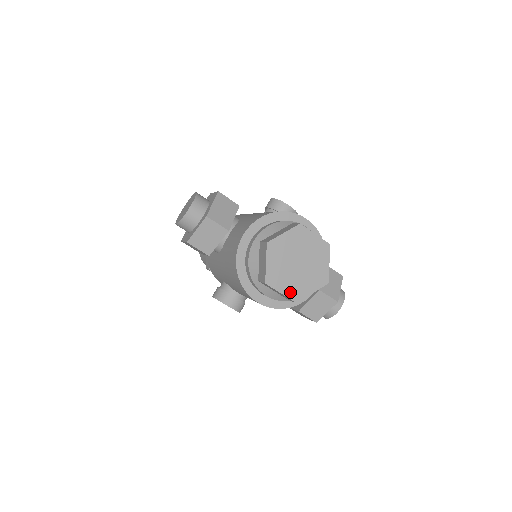
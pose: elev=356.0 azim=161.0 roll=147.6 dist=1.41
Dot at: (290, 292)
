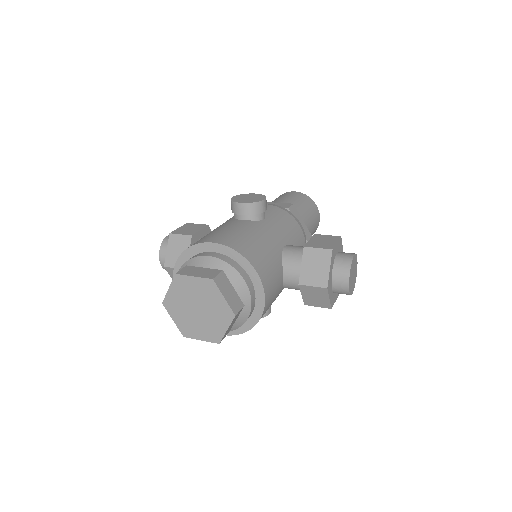
Dot at: (207, 336)
